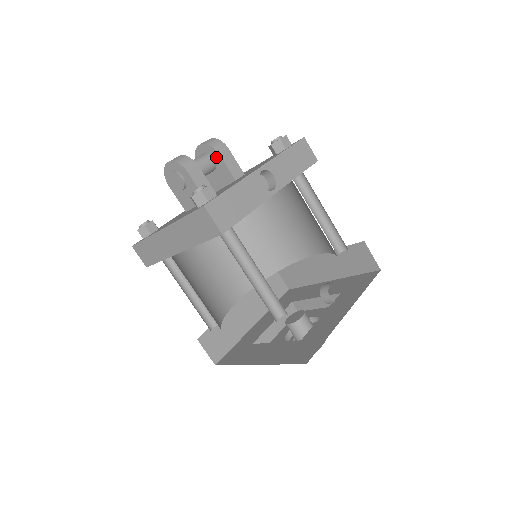
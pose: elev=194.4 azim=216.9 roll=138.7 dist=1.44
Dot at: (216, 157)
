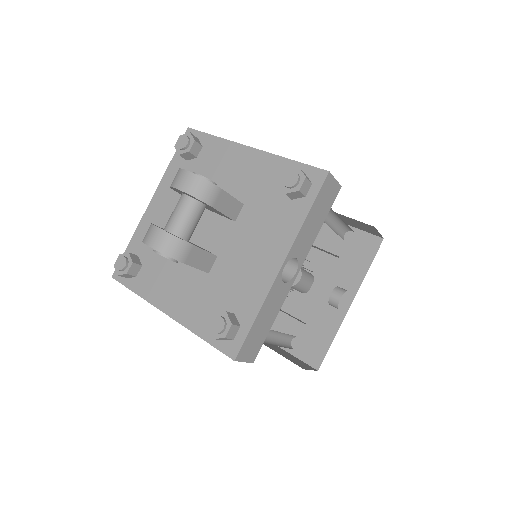
Dot at: (207, 205)
